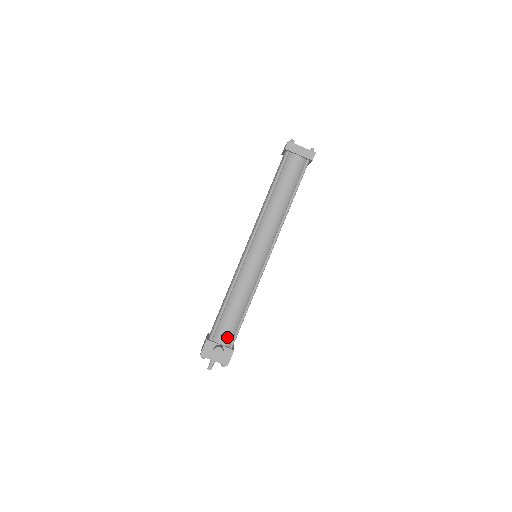
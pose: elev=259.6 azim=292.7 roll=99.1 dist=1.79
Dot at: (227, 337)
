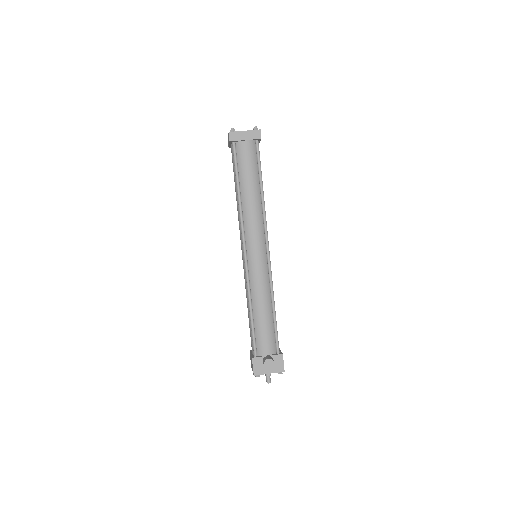
Dot at: (270, 345)
